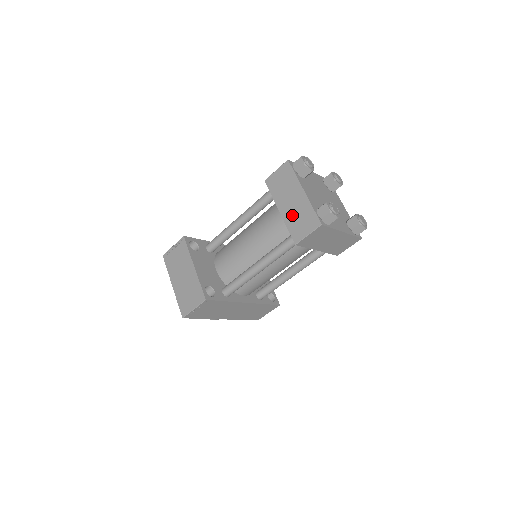
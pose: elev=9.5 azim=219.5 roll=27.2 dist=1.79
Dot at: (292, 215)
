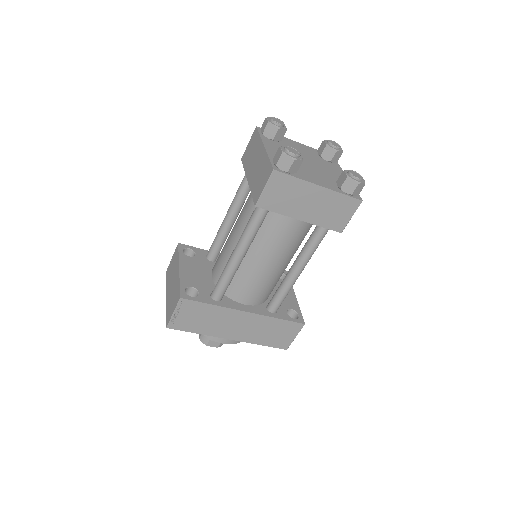
Dot at: (255, 177)
